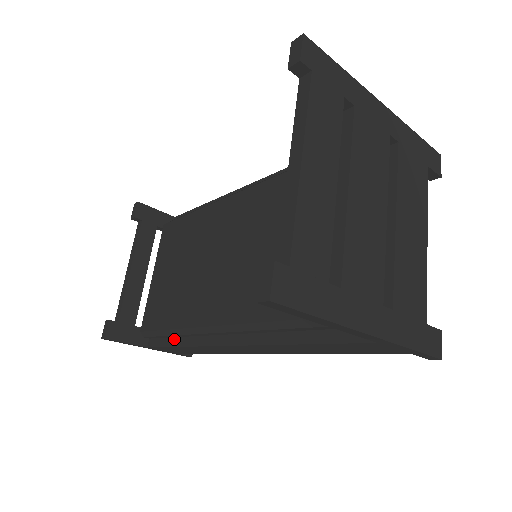
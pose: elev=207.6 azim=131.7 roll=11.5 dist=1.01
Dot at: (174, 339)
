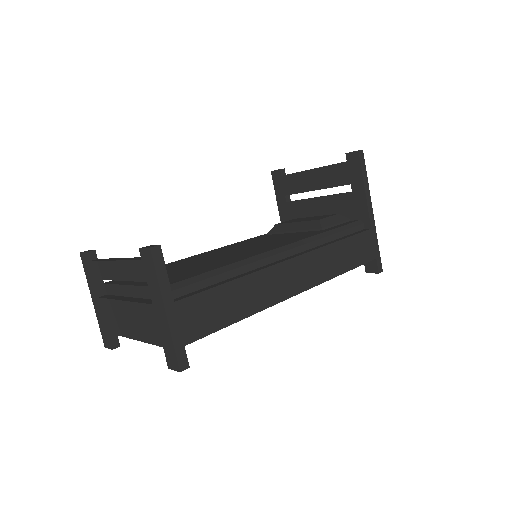
Dot at: (219, 282)
